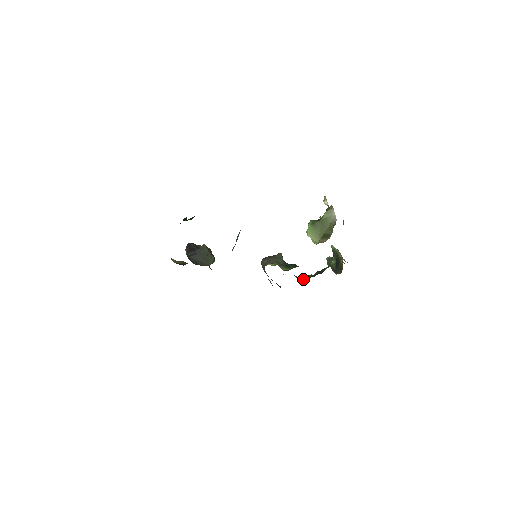
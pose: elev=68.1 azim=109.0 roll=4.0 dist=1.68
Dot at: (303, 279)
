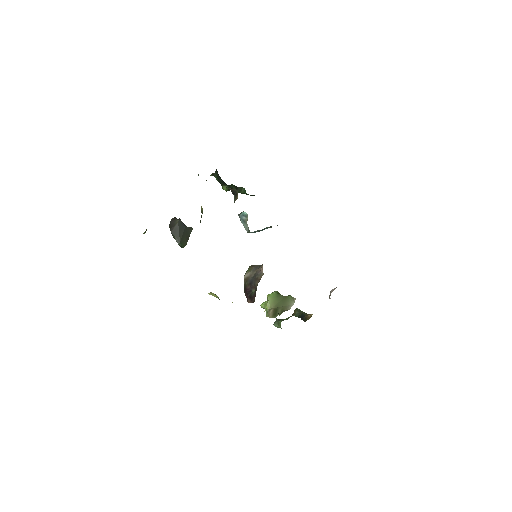
Dot at: occluded
